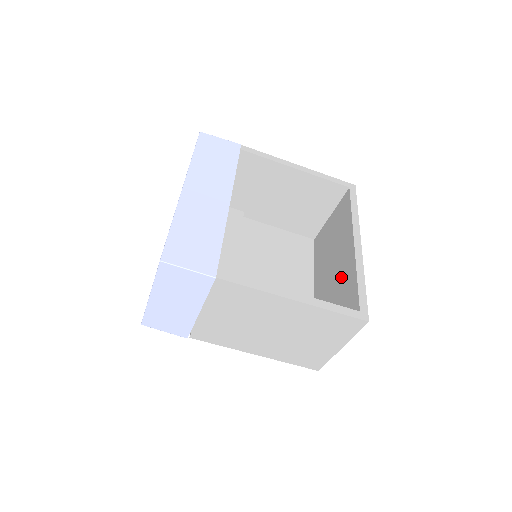
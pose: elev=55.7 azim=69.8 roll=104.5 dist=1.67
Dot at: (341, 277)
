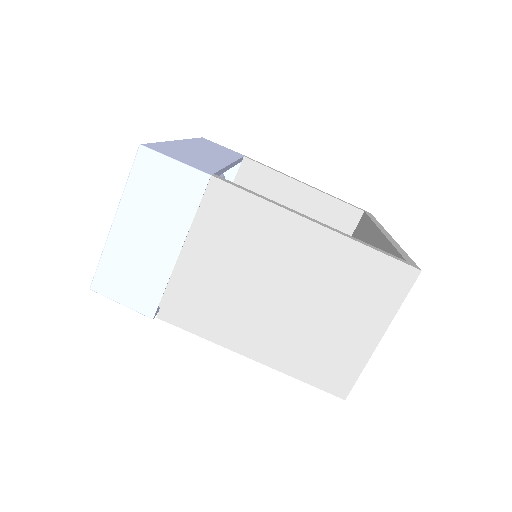
Dot at: occluded
